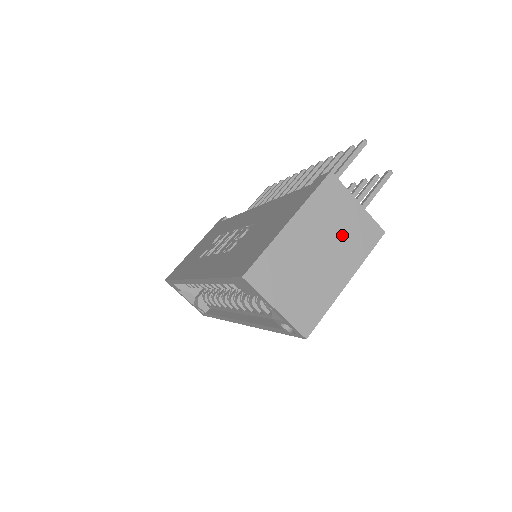
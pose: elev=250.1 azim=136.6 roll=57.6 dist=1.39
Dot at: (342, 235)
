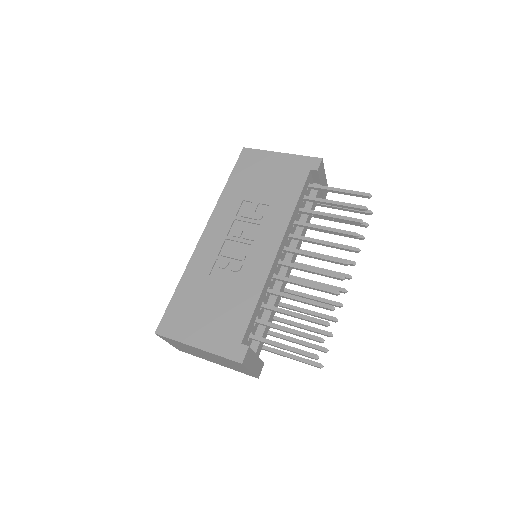
Dot at: (228, 364)
